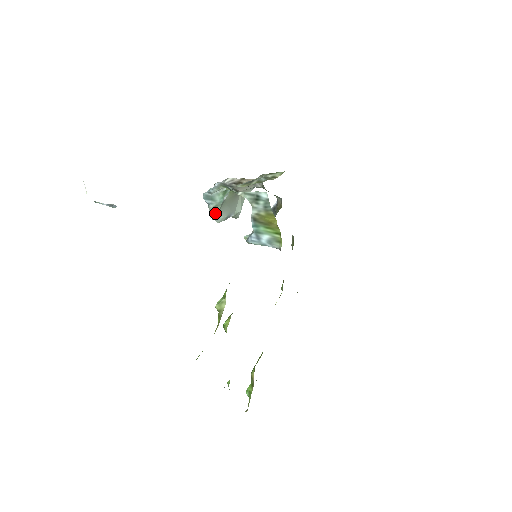
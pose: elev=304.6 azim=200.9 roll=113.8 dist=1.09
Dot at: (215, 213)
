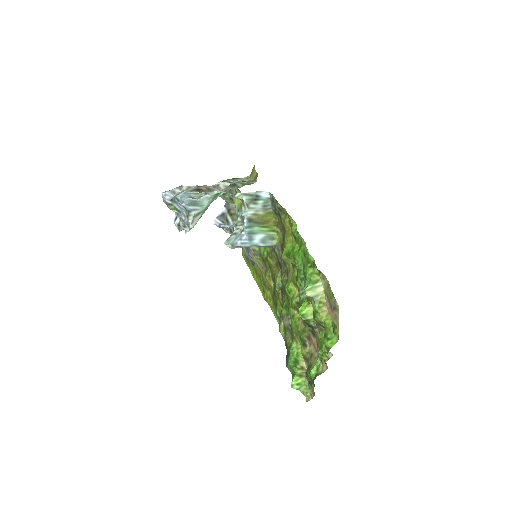
Dot at: (196, 220)
